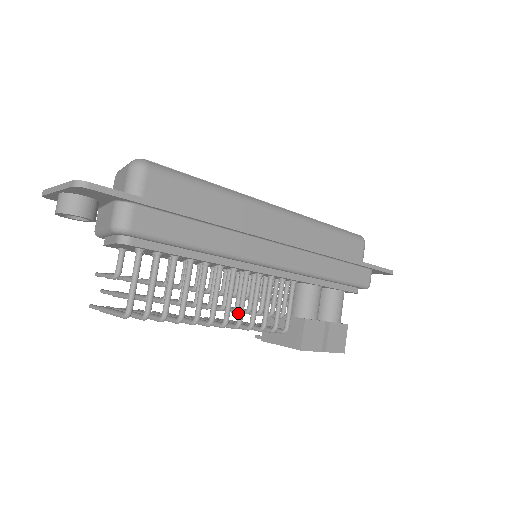
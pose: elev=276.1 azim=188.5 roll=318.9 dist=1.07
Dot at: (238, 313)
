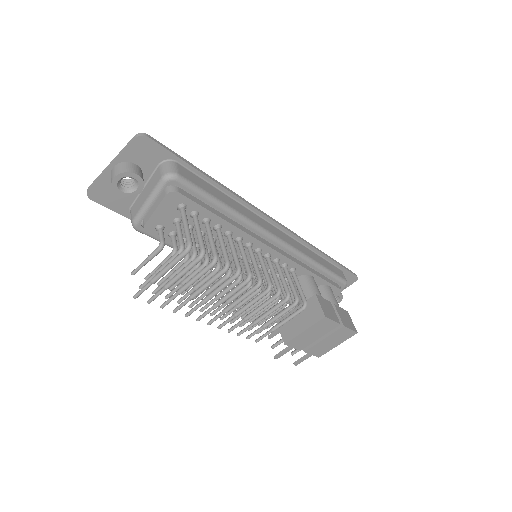
Dot at: (266, 278)
